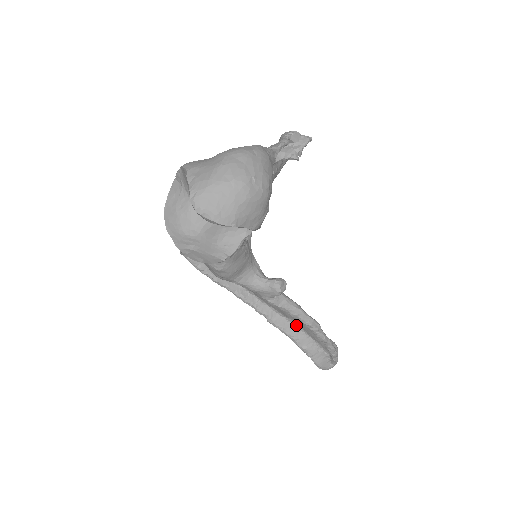
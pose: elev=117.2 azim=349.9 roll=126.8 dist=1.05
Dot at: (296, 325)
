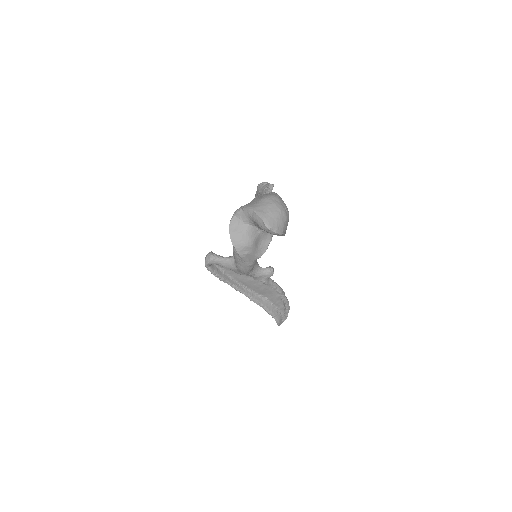
Dot at: (266, 298)
